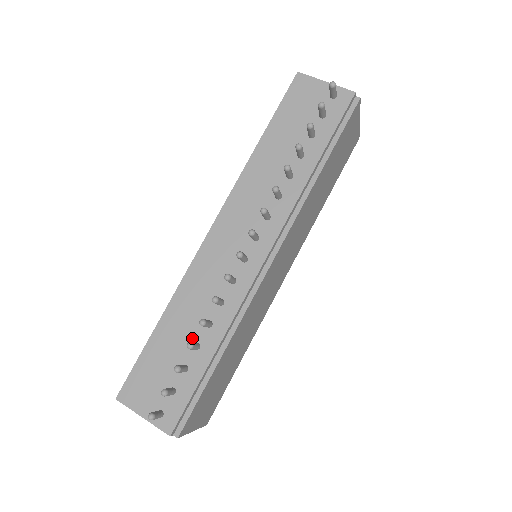
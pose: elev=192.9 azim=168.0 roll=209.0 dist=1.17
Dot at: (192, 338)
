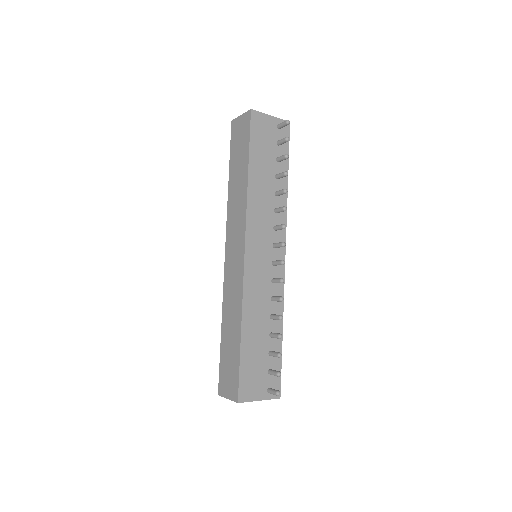
Dot at: (266, 332)
